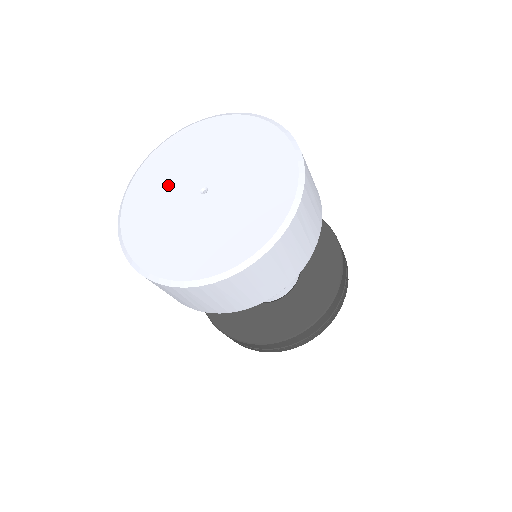
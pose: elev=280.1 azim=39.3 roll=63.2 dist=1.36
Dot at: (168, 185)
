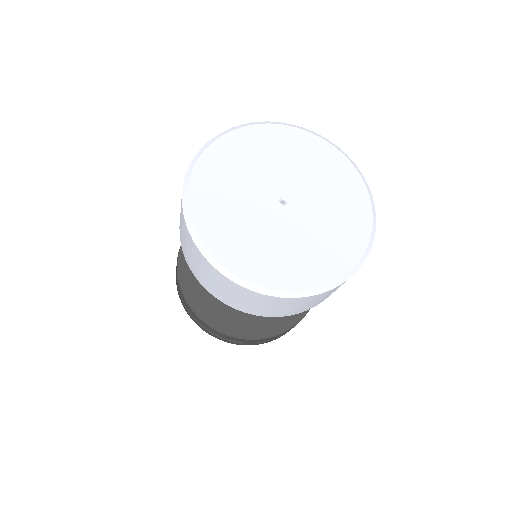
Dot at: (239, 195)
